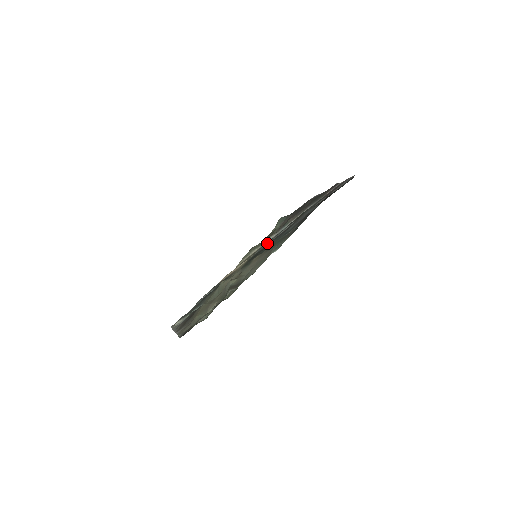
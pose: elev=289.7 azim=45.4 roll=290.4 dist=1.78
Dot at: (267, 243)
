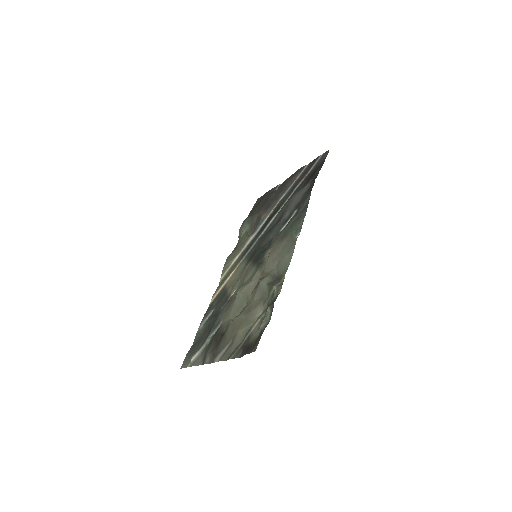
Dot at: (253, 243)
